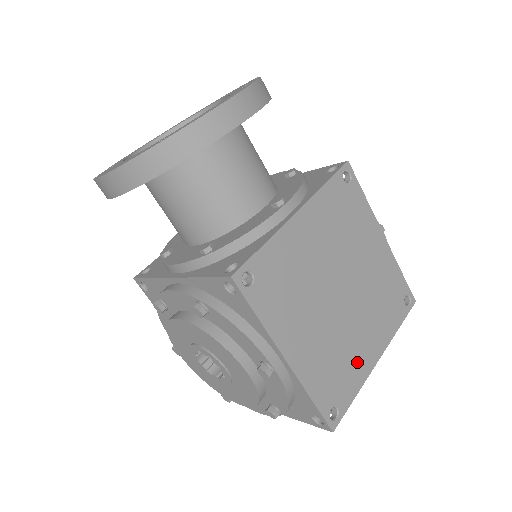
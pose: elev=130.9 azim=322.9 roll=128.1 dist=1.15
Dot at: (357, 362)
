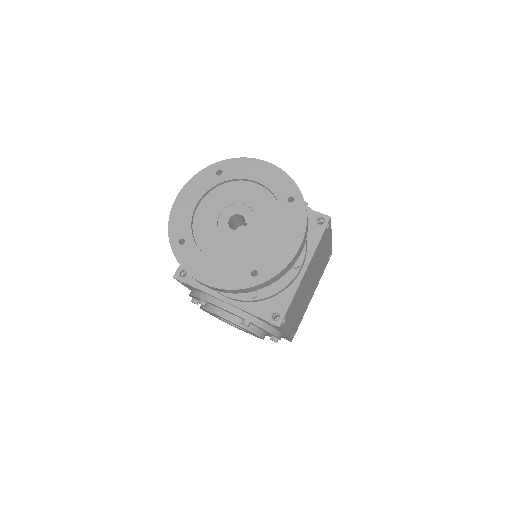
Dot at: occluded
